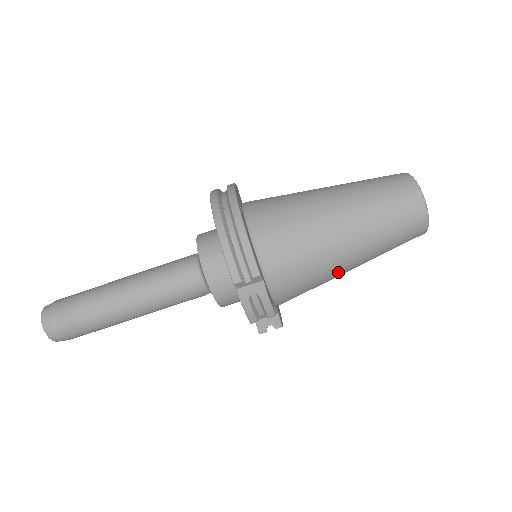
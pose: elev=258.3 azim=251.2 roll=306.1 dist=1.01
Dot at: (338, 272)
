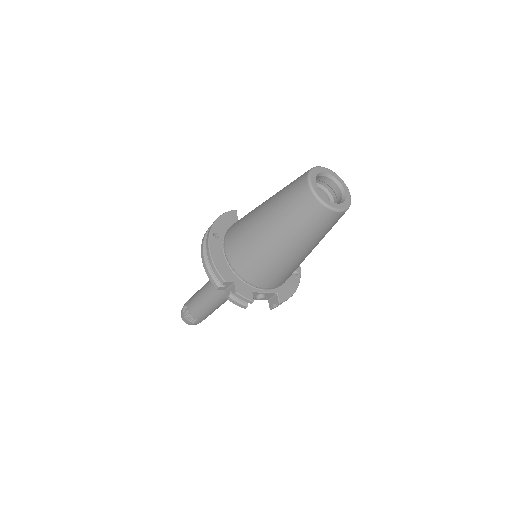
Dot at: (290, 261)
